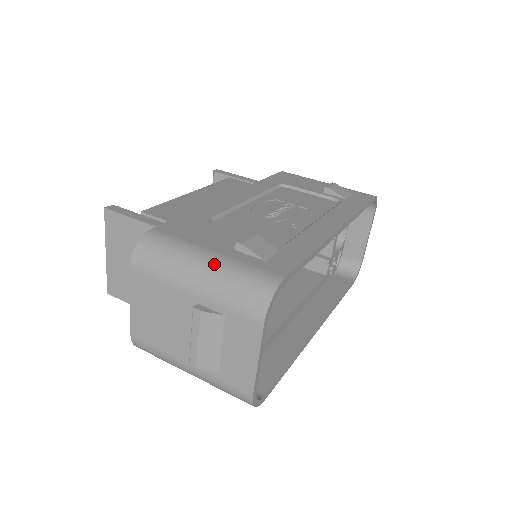
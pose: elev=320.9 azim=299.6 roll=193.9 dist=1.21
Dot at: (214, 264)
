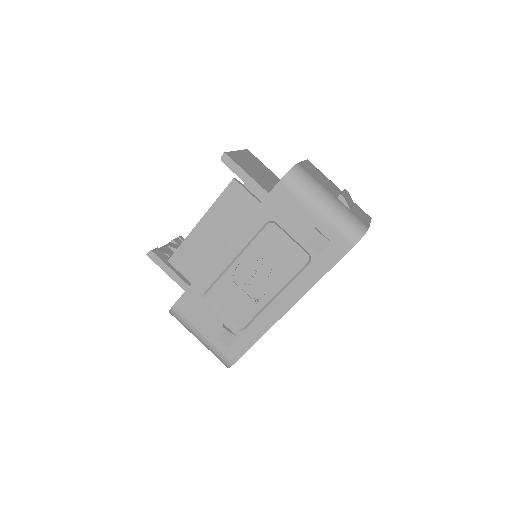
Dot at: (204, 343)
